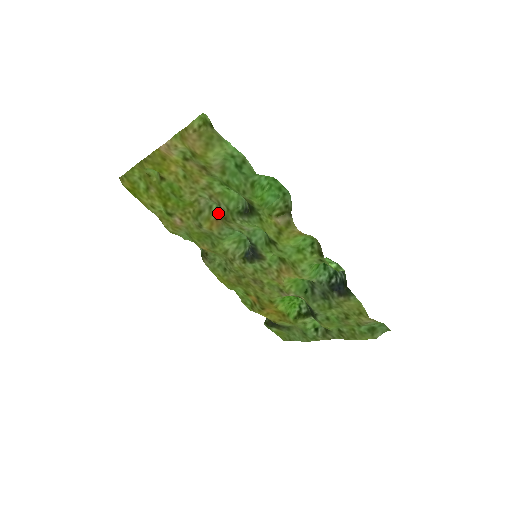
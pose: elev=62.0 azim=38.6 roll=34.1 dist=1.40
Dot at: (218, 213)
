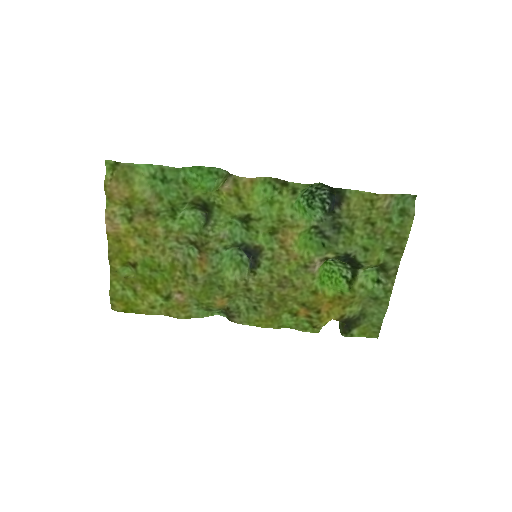
Dot at: (197, 252)
